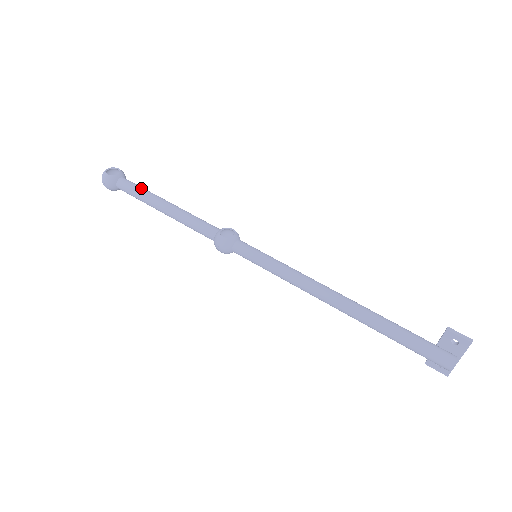
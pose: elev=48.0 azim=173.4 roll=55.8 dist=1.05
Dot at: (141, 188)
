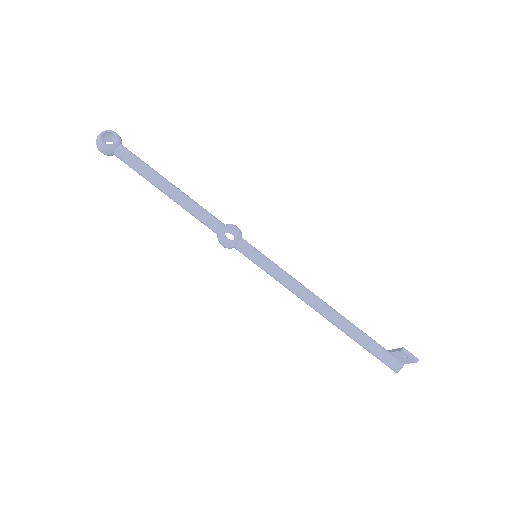
Dot at: (142, 164)
